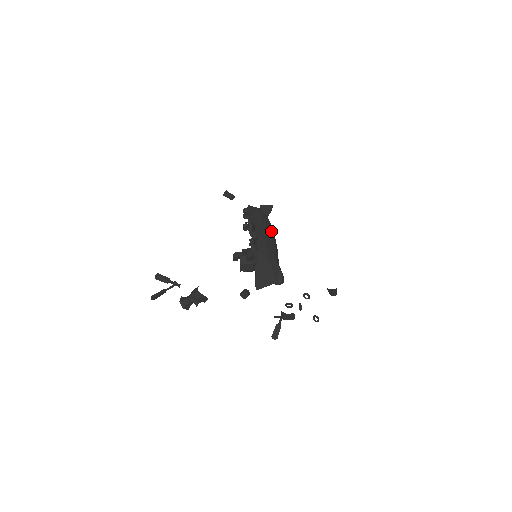
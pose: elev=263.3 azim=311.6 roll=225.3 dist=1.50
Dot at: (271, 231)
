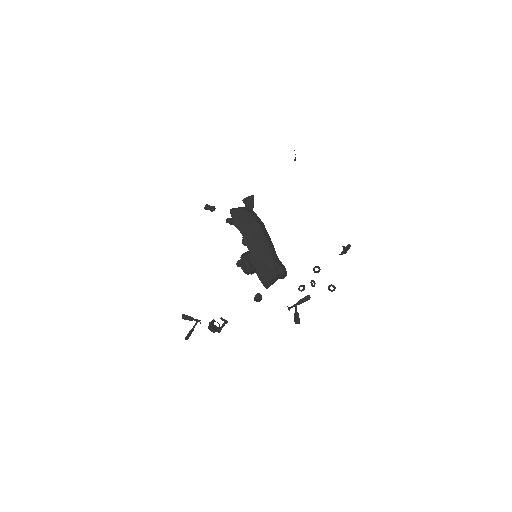
Dot at: (259, 229)
